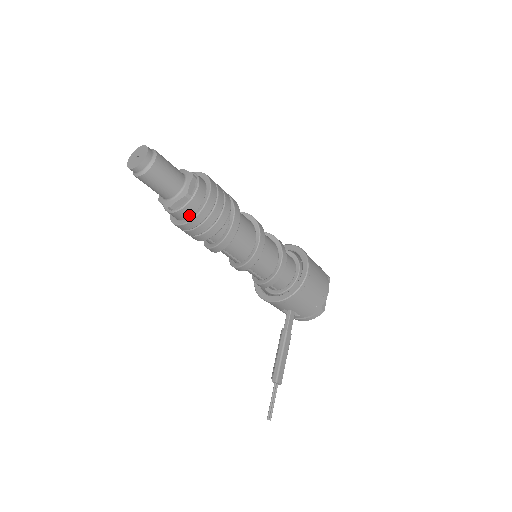
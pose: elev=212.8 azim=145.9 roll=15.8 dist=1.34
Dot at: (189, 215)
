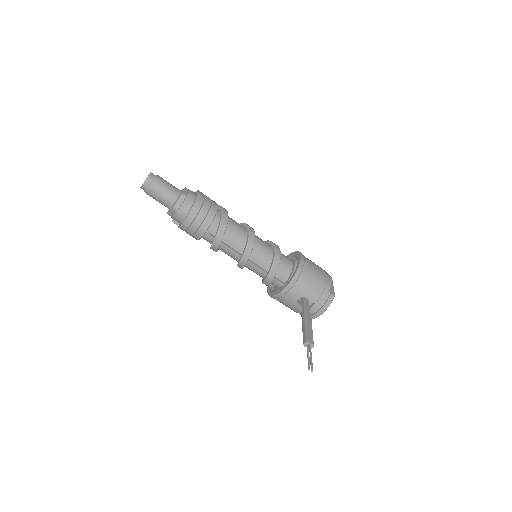
Dot at: (188, 210)
